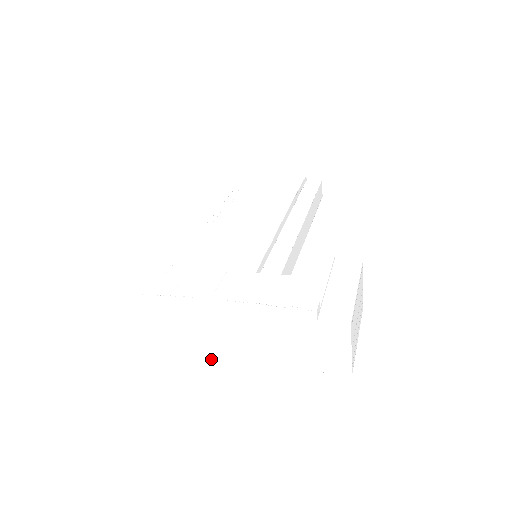
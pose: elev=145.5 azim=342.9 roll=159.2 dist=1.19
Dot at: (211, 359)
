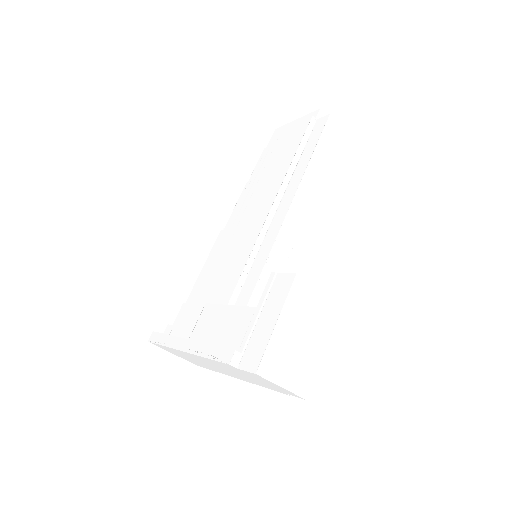
Dot at: (228, 375)
